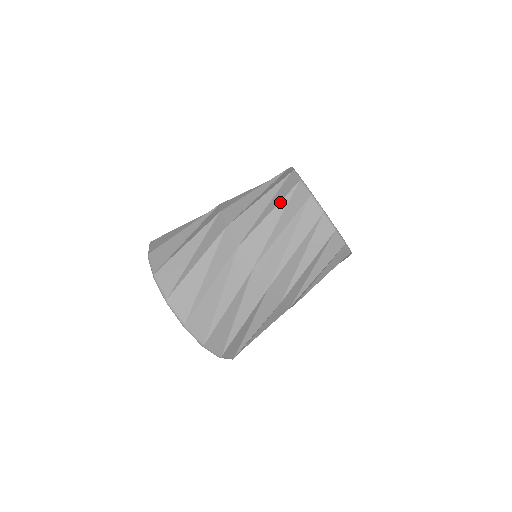
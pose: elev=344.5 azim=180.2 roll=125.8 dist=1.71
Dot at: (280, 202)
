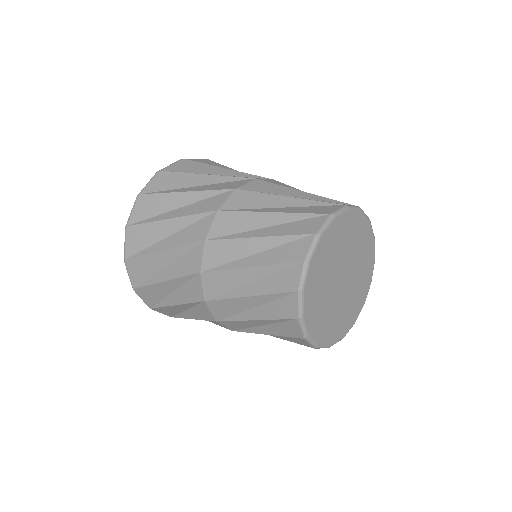
Dot at: (277, 236)
